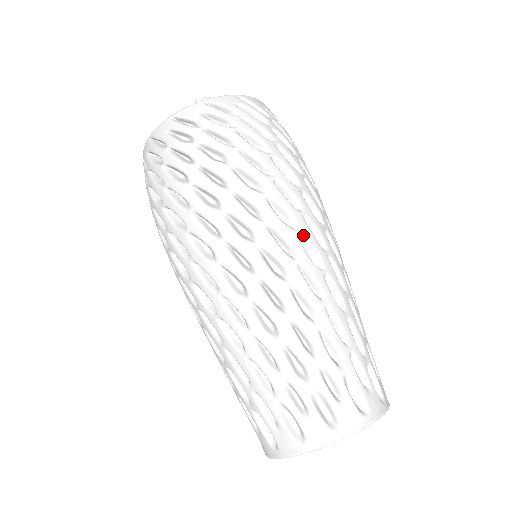
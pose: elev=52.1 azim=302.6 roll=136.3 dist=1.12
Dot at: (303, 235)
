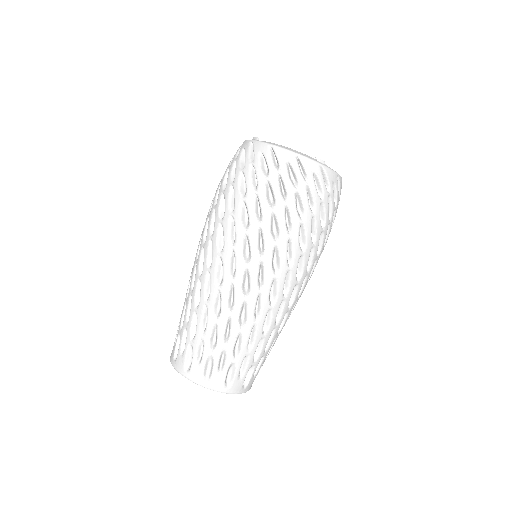
Dot at: (298, 286)
